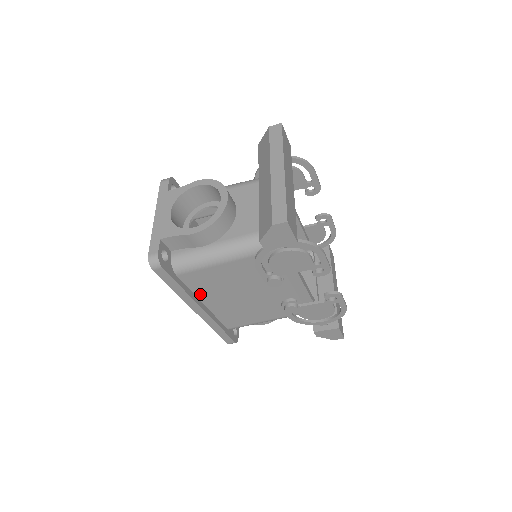
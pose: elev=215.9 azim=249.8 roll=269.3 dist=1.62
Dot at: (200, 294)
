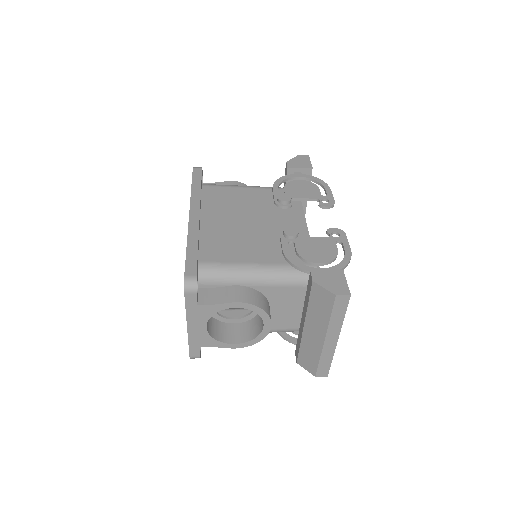
Dot at: occluded
